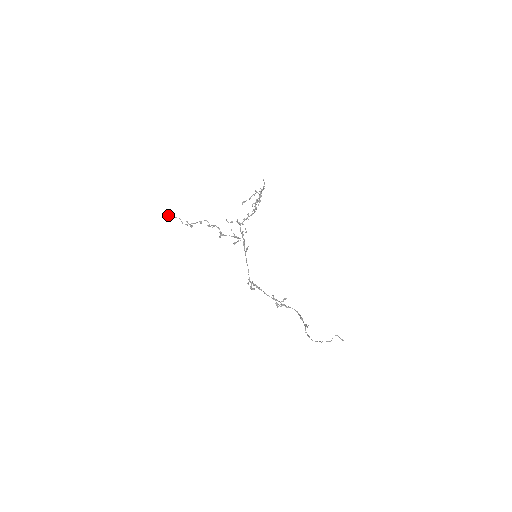
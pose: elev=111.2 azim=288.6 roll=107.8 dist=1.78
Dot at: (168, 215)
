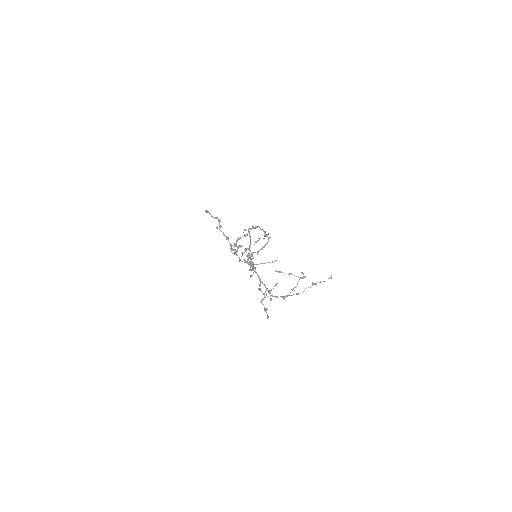
Dot at: (205, 211)
